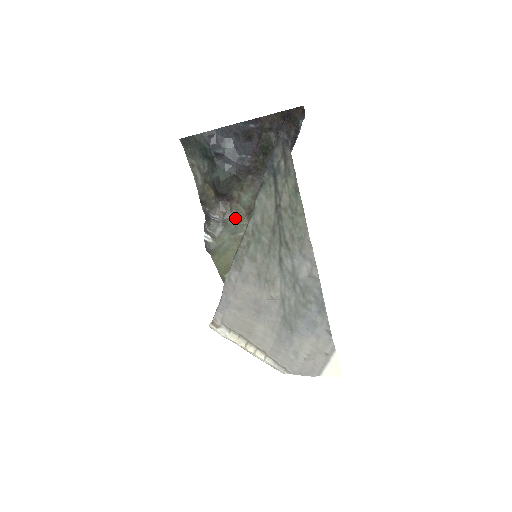
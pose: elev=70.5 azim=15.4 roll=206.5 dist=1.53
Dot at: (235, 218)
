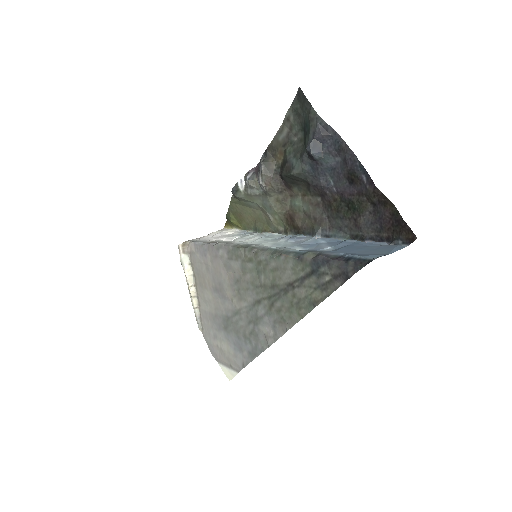
Dot at: (277, 201)
